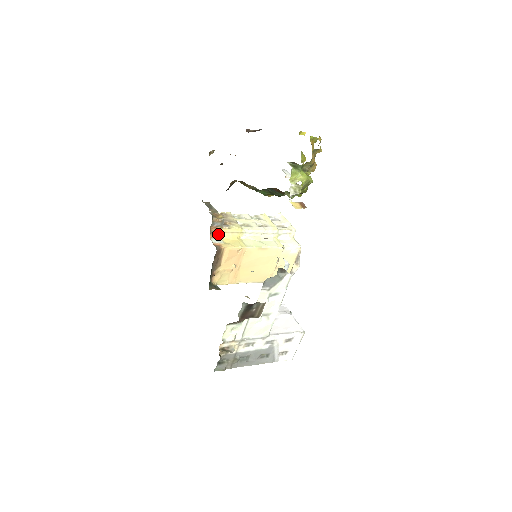
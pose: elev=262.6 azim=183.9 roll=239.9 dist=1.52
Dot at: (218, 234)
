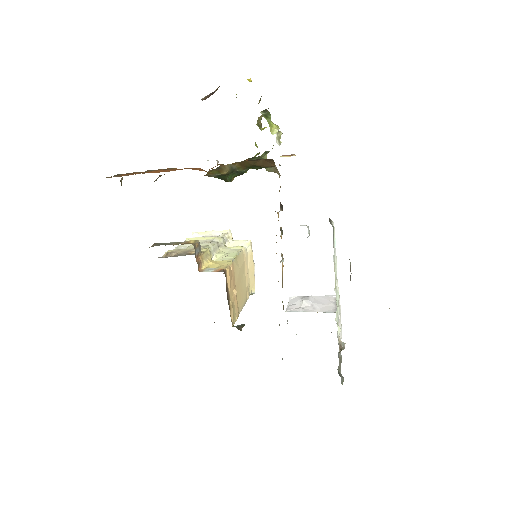
Dot at: (201, 265)
